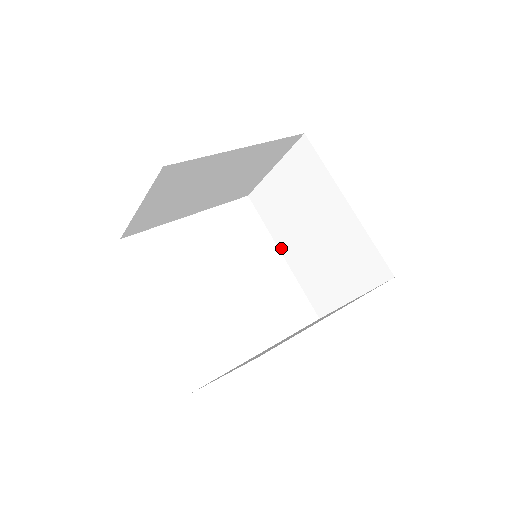
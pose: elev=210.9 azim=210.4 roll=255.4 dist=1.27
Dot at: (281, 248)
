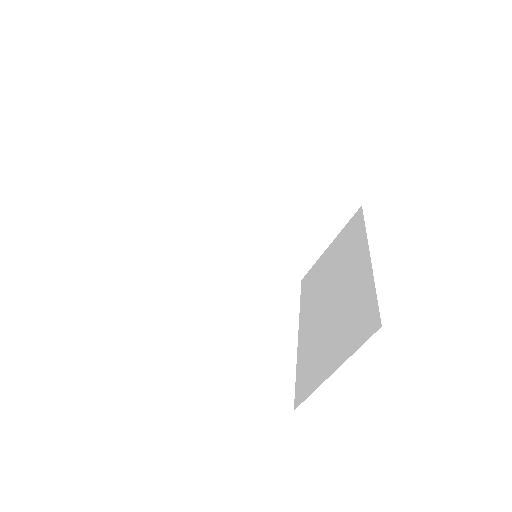
Dot at: (233, 241)
